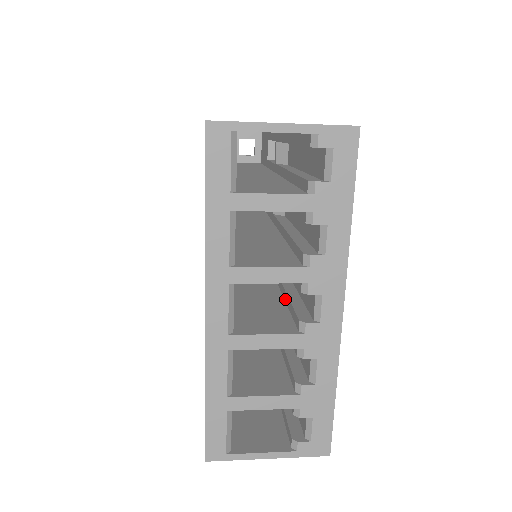
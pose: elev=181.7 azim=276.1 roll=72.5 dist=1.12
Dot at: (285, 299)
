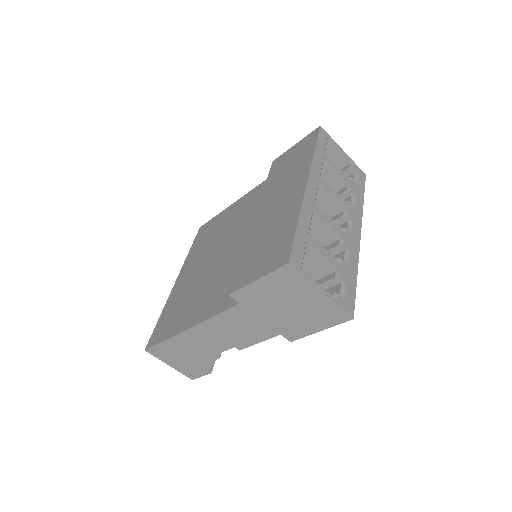
Dot at: occluded
